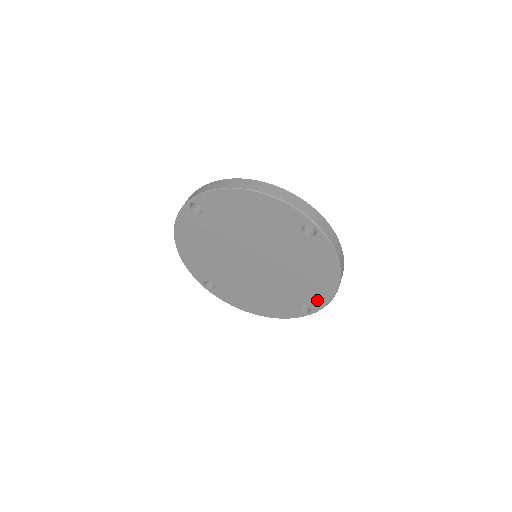
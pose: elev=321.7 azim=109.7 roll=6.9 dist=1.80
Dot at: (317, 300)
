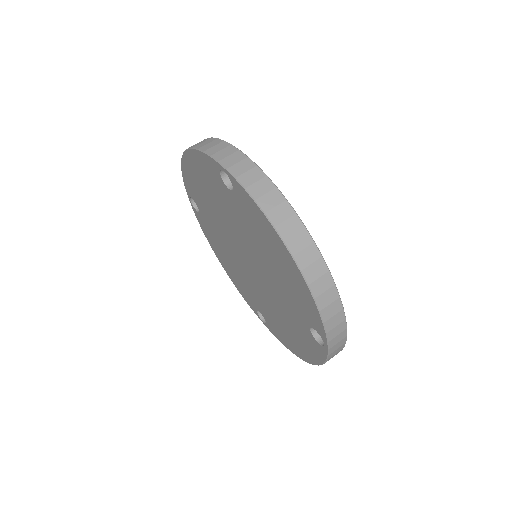
Dot at: (311, 314)
